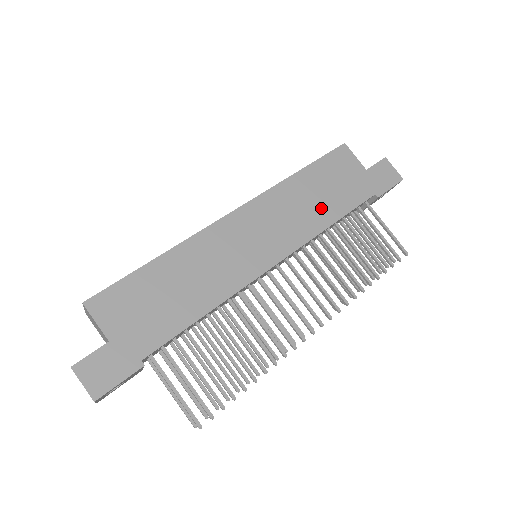
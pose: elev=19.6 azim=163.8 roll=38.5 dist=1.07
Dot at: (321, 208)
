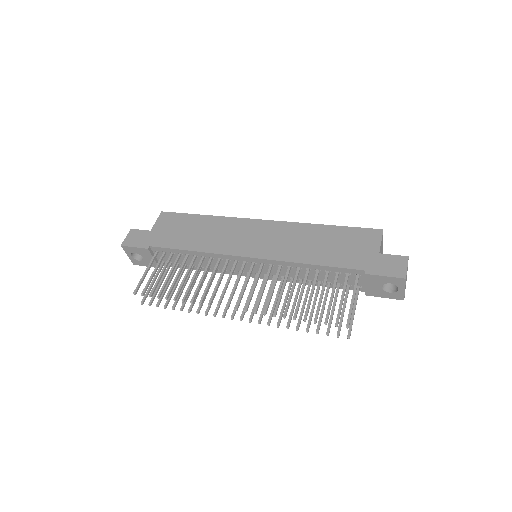
Dot at: (313, 251)
